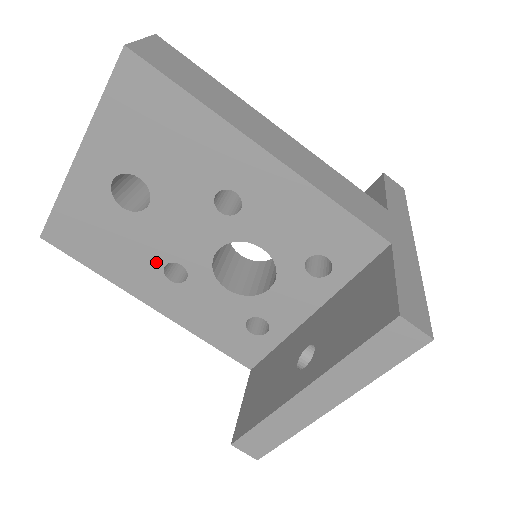
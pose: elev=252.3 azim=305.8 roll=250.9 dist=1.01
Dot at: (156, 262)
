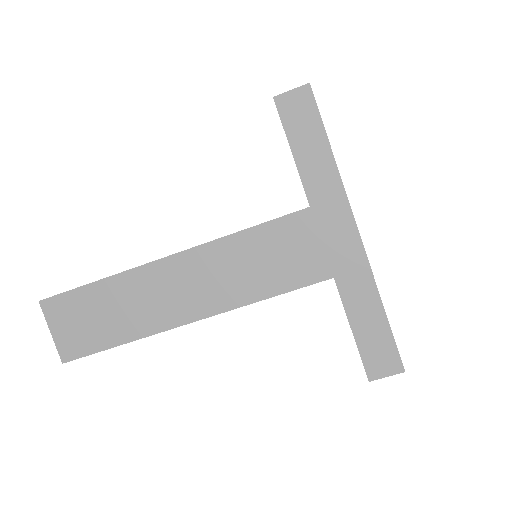
Dot at: occluded
